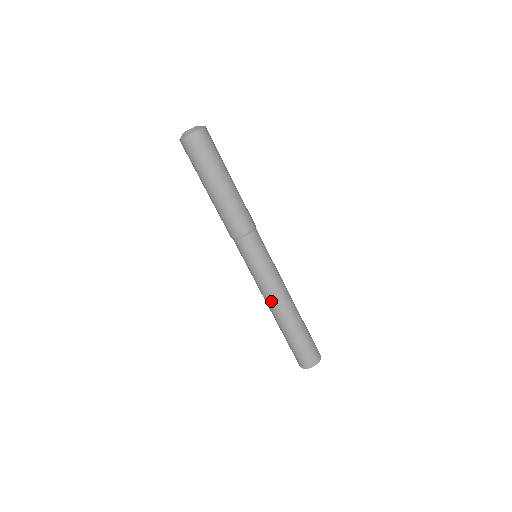
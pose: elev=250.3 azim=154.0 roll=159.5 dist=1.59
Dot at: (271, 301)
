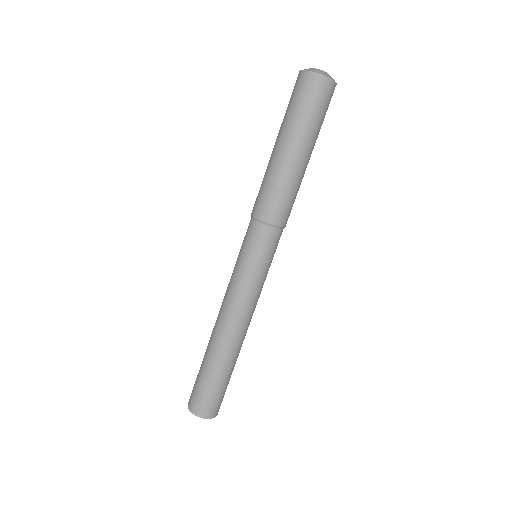
Dot at: (225, 312)
